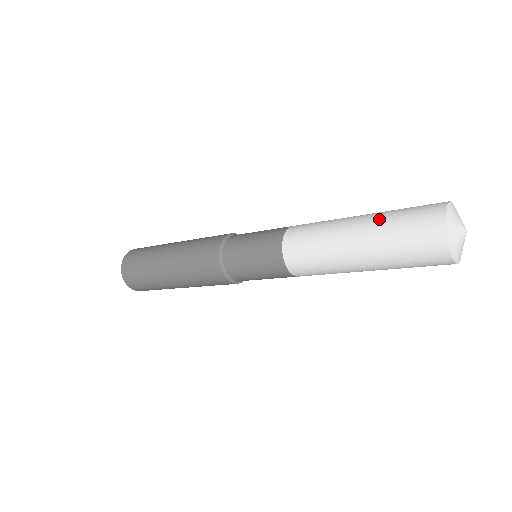
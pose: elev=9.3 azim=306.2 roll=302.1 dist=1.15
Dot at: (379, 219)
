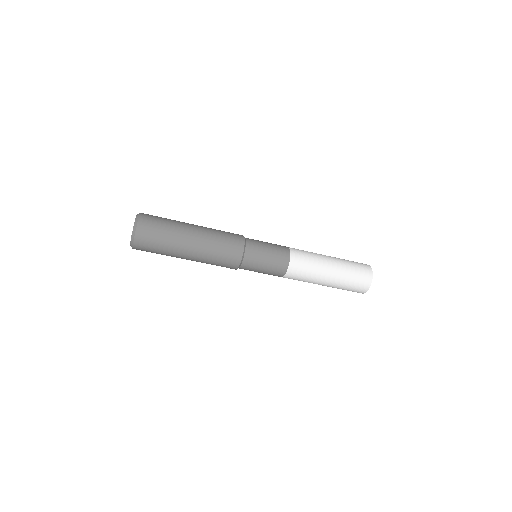
Dot at: occluded
